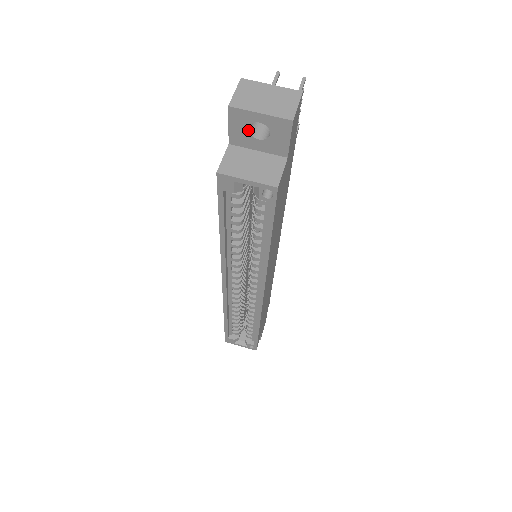
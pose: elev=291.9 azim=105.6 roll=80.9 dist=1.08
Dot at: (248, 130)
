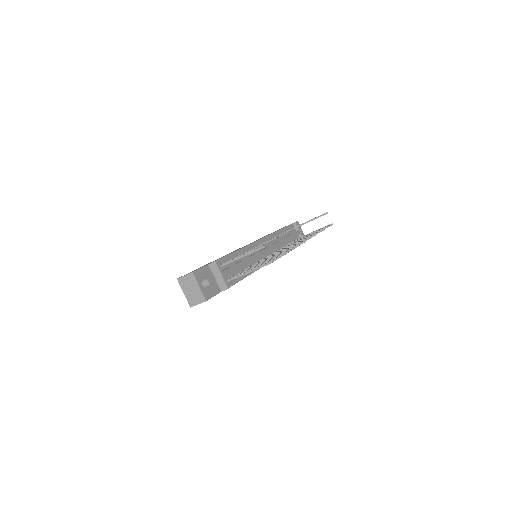
Dot at: occluded
